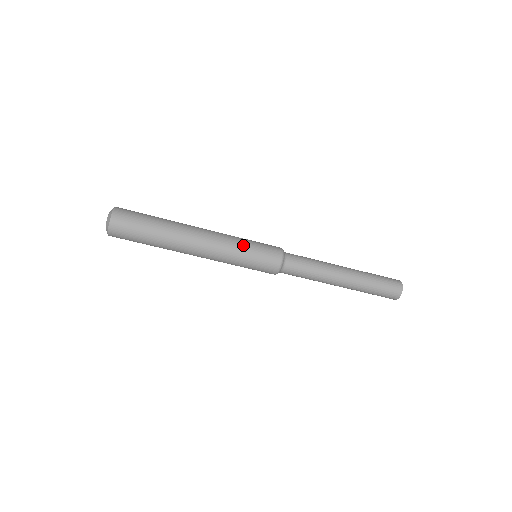
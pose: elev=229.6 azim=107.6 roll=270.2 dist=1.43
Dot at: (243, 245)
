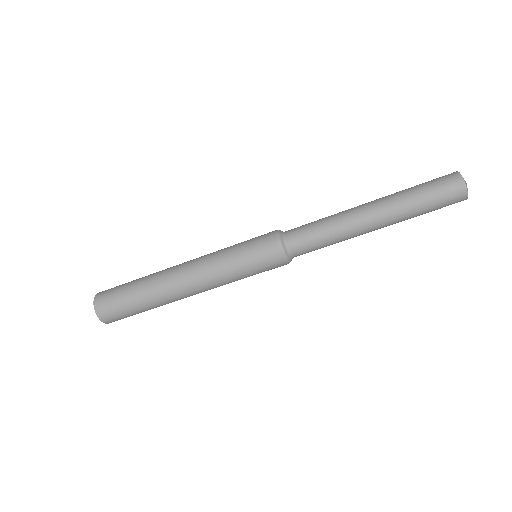
Dot at: (233, 269)
